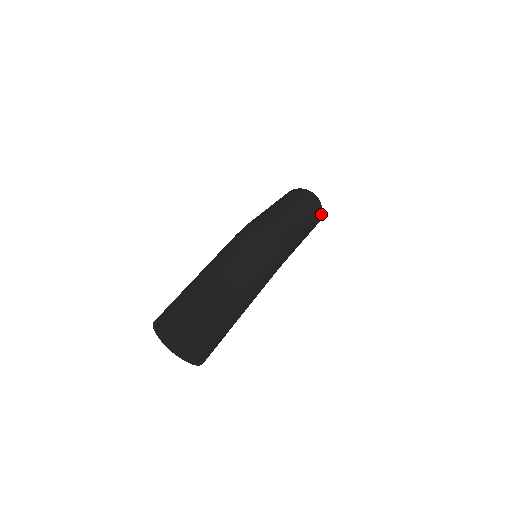
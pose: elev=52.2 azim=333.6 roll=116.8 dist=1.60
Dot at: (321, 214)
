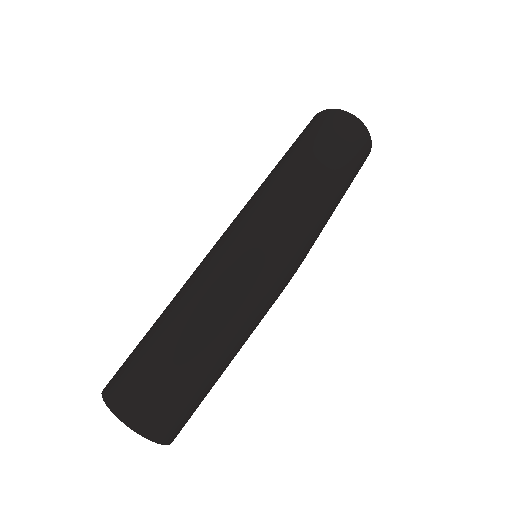
Dot at: (369, 151)
